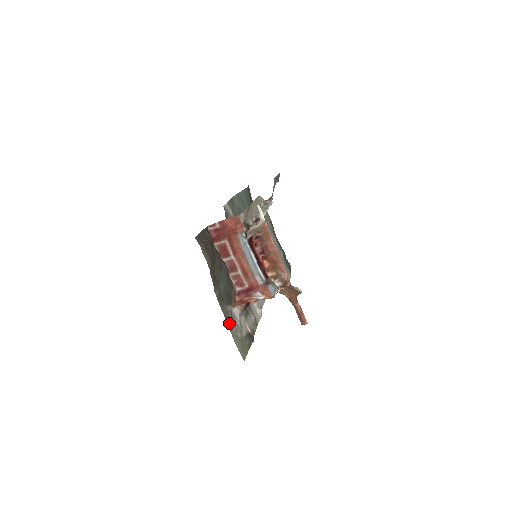
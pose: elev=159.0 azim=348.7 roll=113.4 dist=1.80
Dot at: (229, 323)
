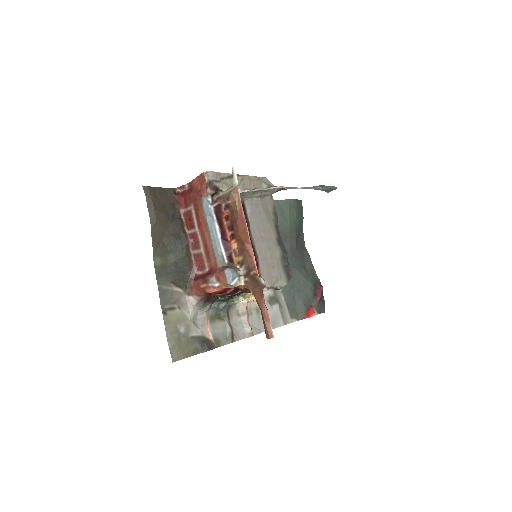
Dot at: (166, 305)
